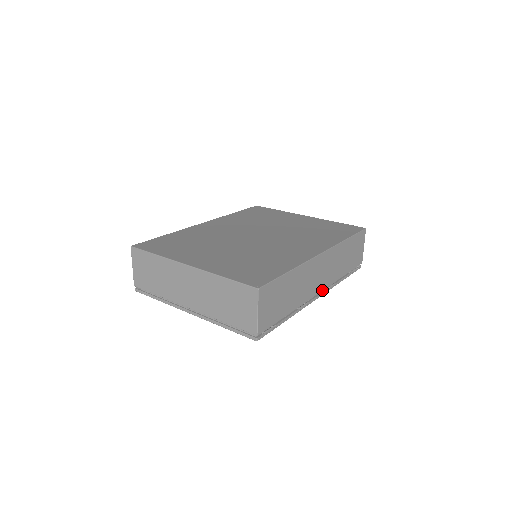
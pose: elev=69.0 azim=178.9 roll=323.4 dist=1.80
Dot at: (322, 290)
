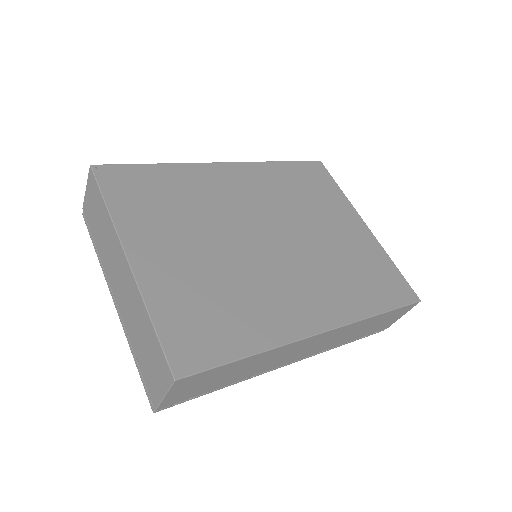
Dot at: (301, 358)
